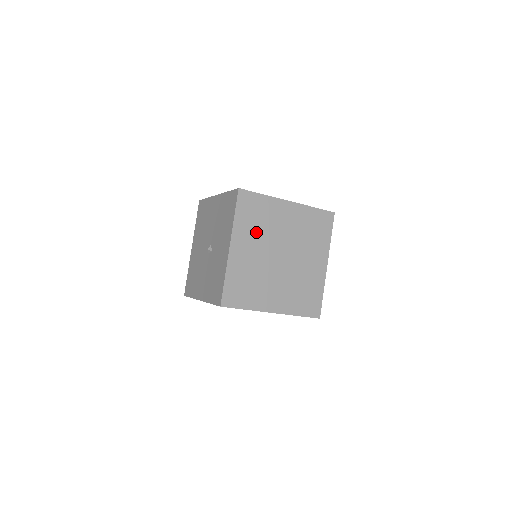
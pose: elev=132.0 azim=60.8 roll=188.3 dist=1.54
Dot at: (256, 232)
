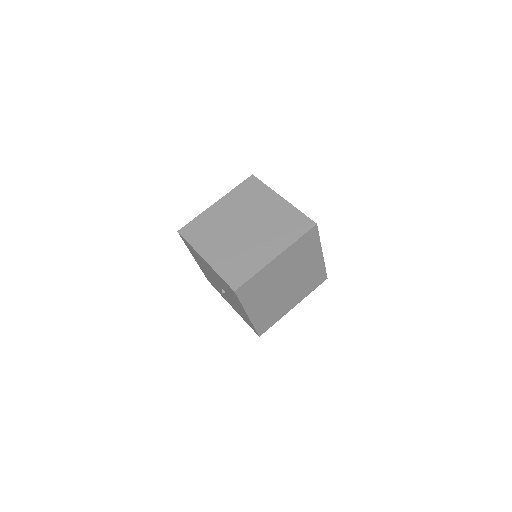
Dot at: (261, 294)
